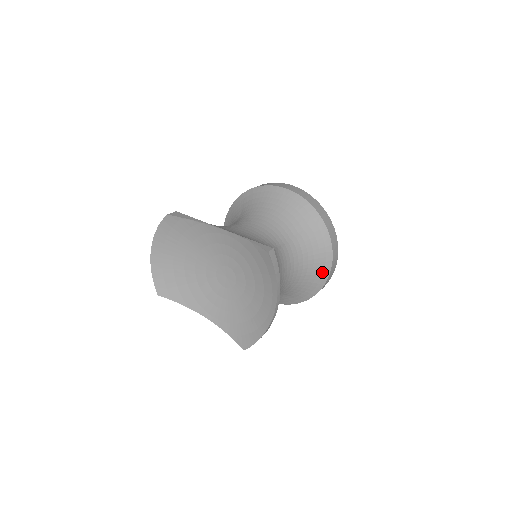
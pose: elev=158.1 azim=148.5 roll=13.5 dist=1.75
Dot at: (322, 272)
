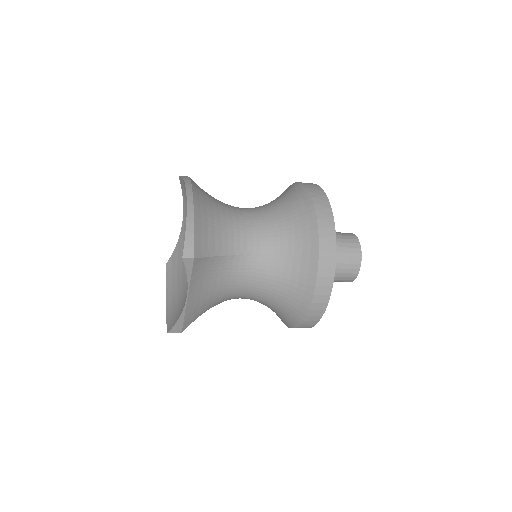
Dot at: (302, 202)
